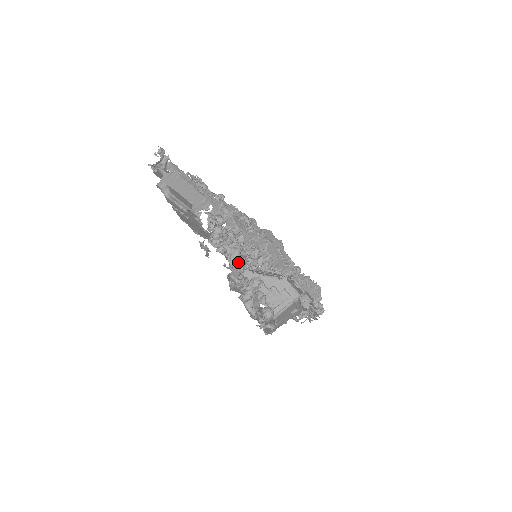
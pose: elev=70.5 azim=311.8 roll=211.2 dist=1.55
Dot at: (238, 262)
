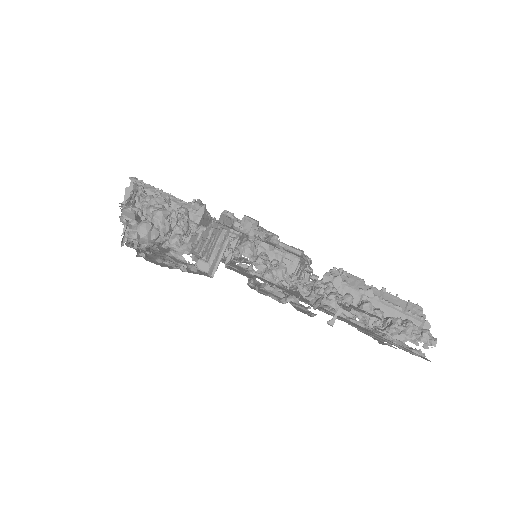
Dot at: (148, 209)
